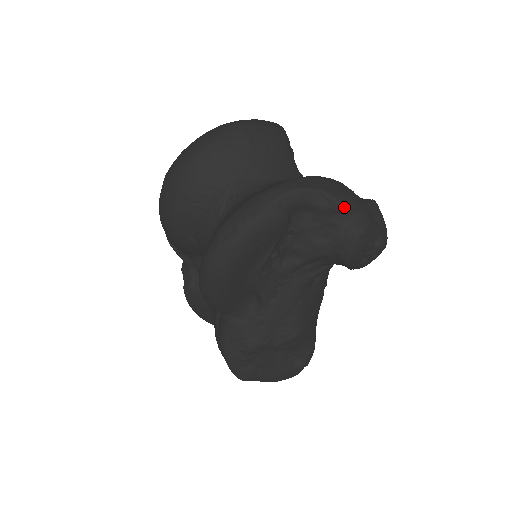
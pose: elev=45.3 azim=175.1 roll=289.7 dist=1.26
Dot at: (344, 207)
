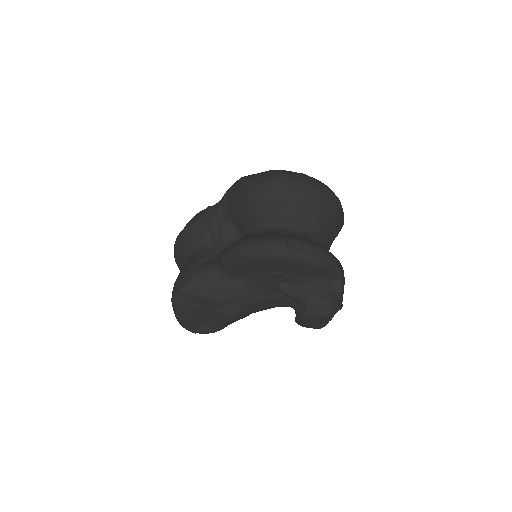
Dot at: (339, 296)
